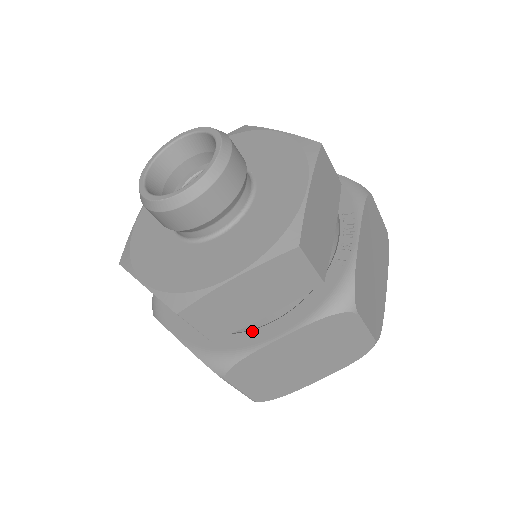
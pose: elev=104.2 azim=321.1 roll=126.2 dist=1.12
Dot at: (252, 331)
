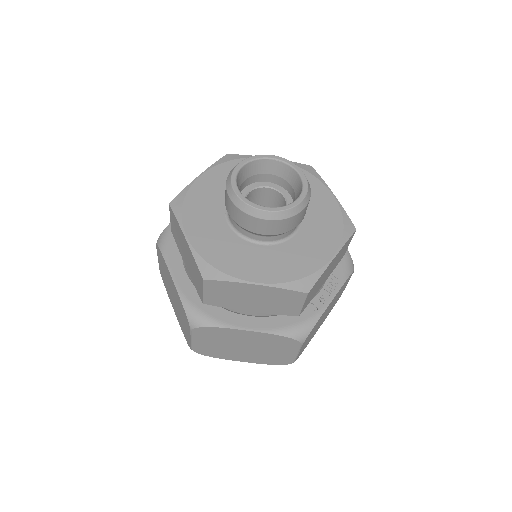
Dot at: (232, 313)
